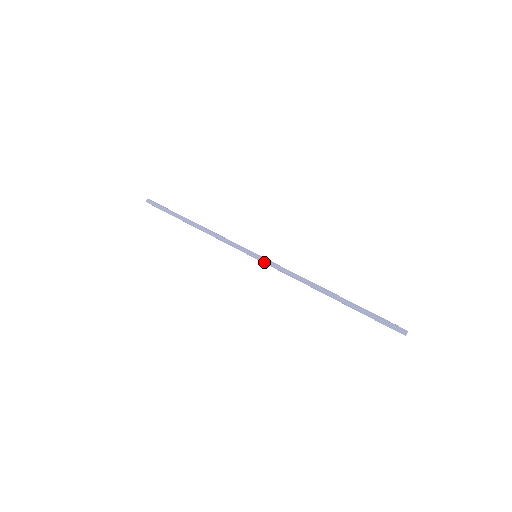
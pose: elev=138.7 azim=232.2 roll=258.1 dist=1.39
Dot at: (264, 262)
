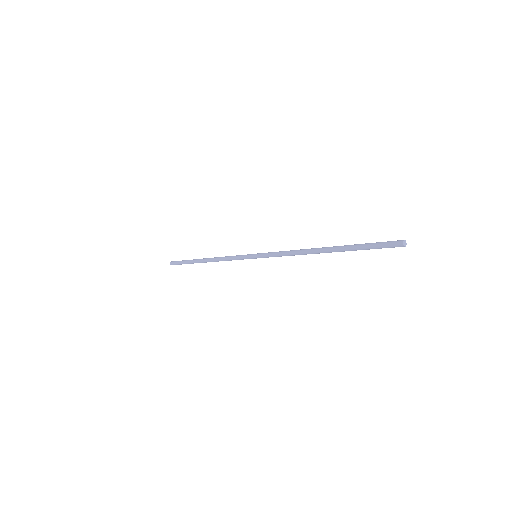
Dot at: (262, 256)
